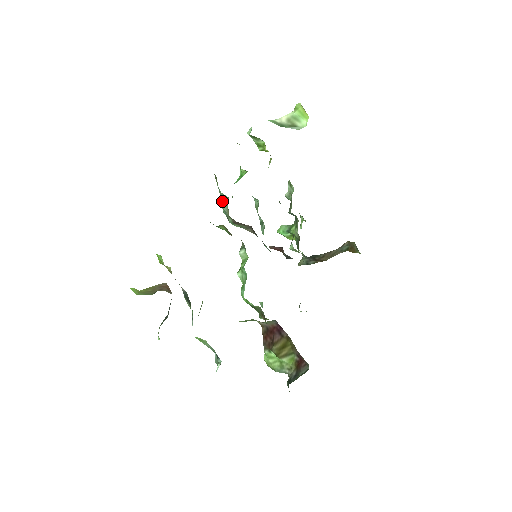
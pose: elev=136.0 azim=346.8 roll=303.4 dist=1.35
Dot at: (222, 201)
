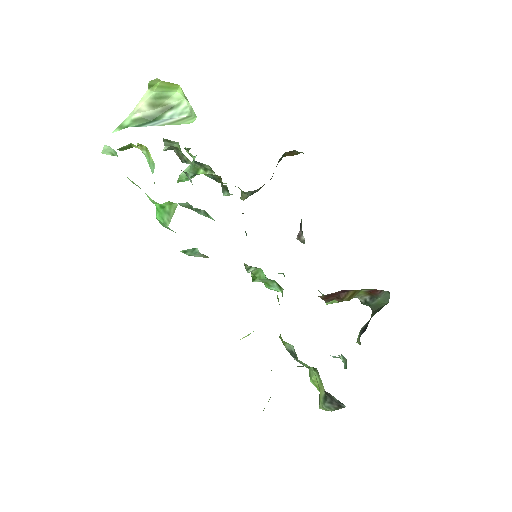
Dot at: (185, 253)
